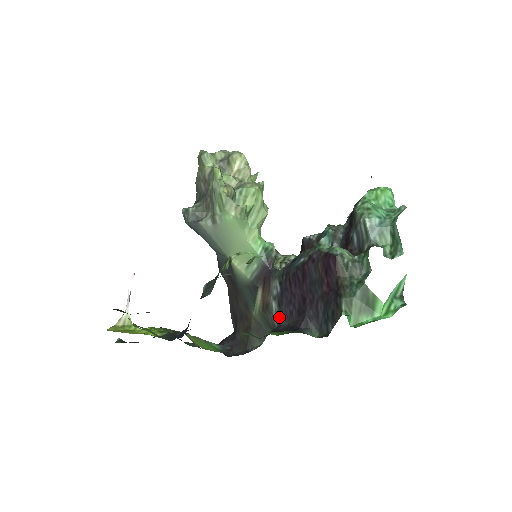
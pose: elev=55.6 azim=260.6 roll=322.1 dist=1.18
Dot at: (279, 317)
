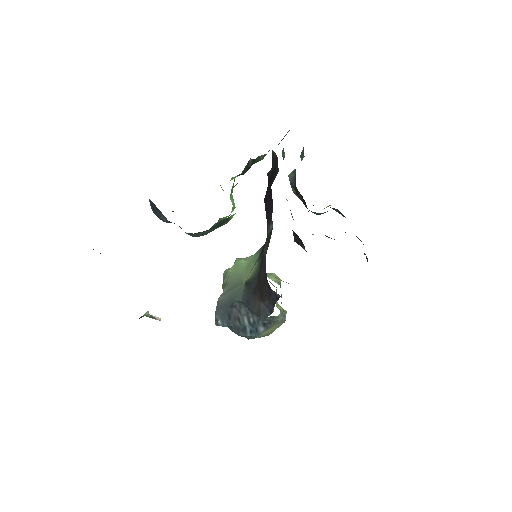
Dot at: (270, 221)
